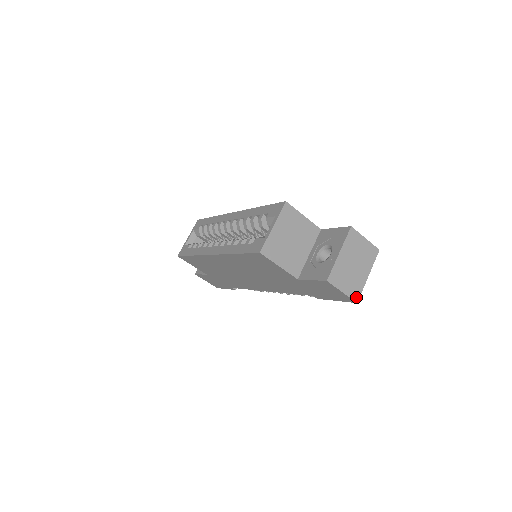
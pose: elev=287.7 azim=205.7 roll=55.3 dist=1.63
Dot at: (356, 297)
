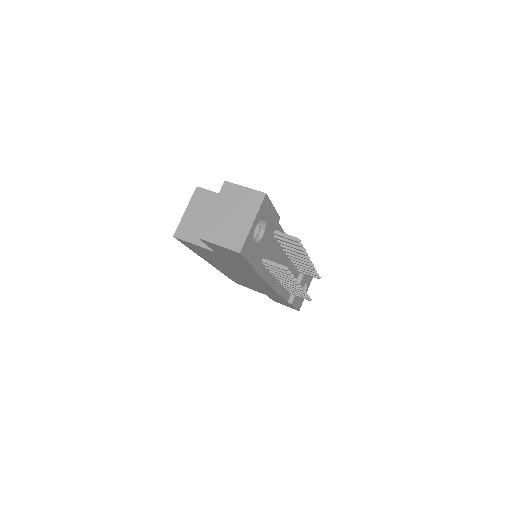
Dot at: (238, 247)
